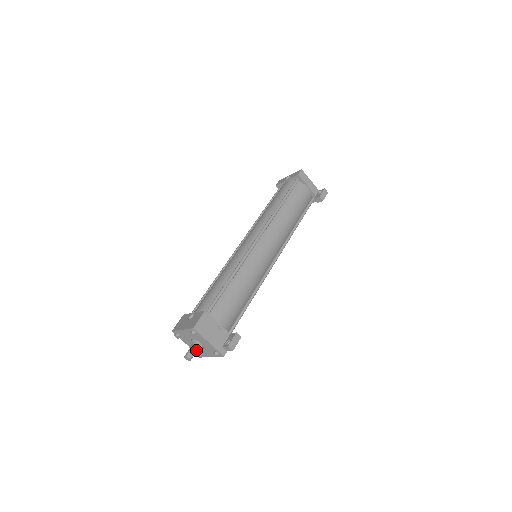
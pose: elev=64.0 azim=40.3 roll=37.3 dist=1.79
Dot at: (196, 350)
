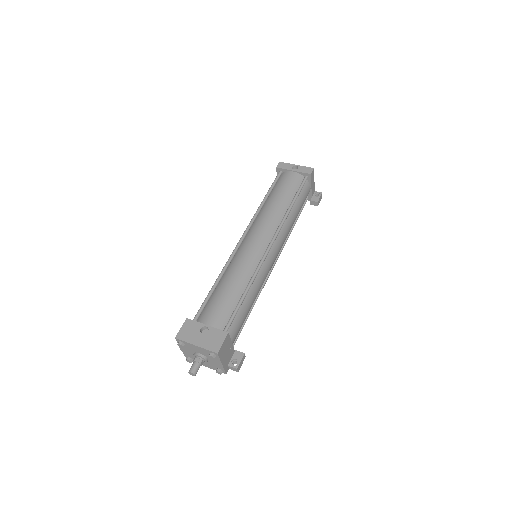
Dot at: (201, 365)
